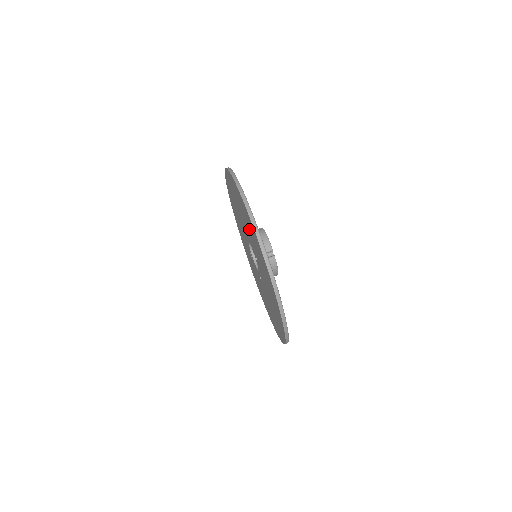
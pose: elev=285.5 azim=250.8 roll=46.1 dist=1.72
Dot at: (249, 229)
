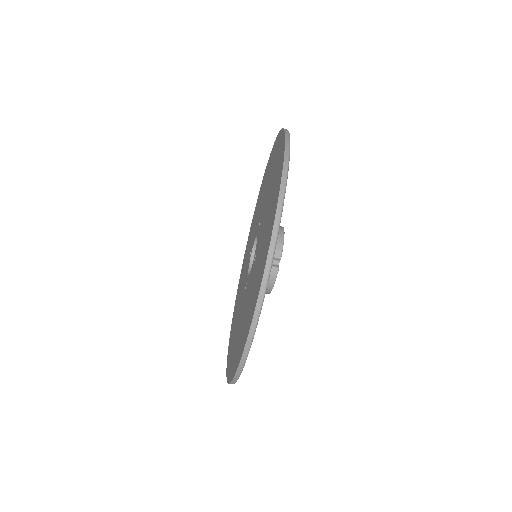
Dot at: (240, 329)
